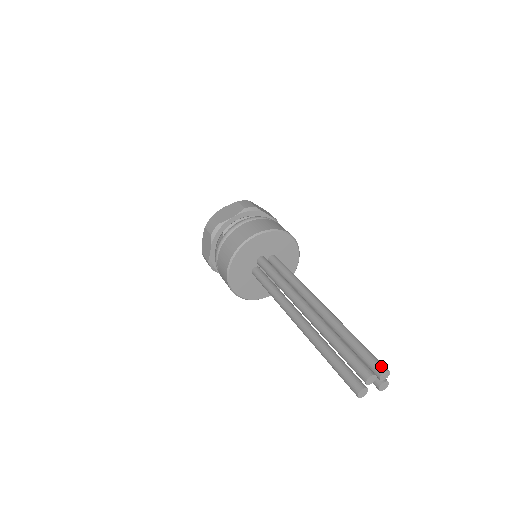
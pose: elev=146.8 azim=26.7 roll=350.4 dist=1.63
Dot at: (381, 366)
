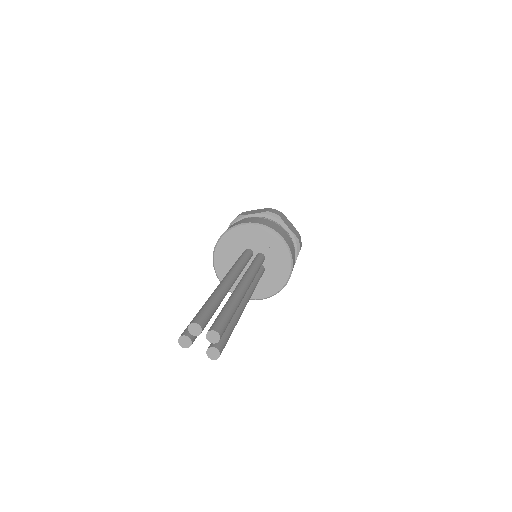
Dot at: (216, 326)
